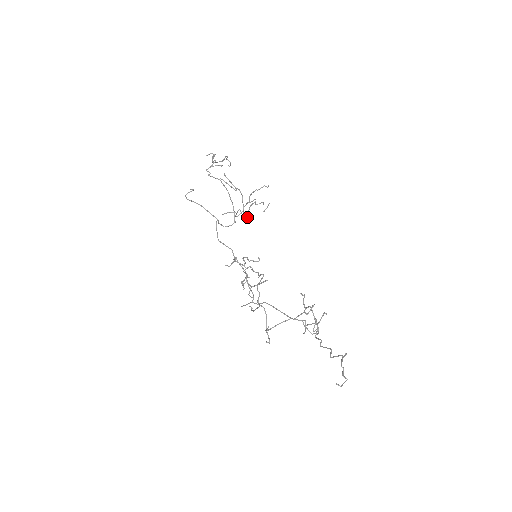
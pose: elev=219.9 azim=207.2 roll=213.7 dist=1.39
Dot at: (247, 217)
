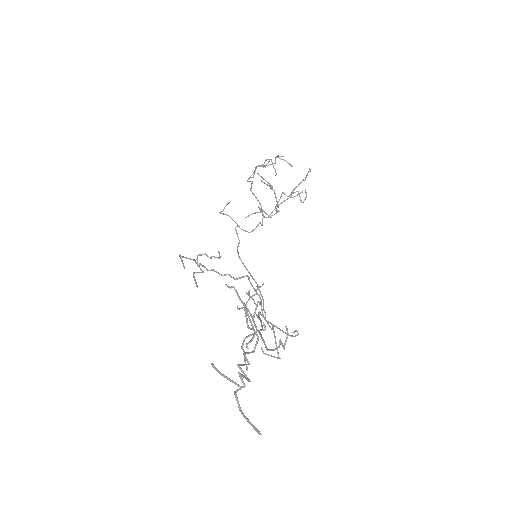
Dot at: (273, 214)
